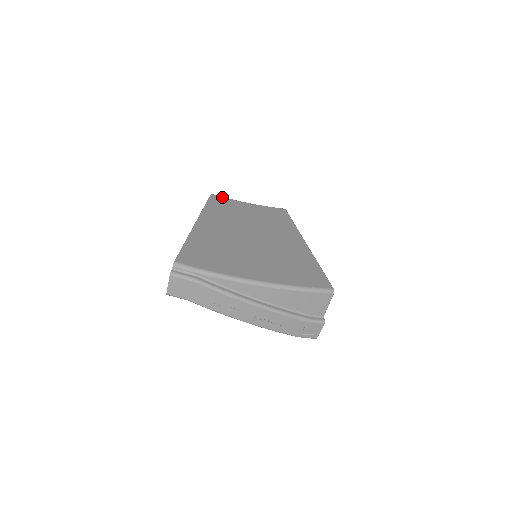
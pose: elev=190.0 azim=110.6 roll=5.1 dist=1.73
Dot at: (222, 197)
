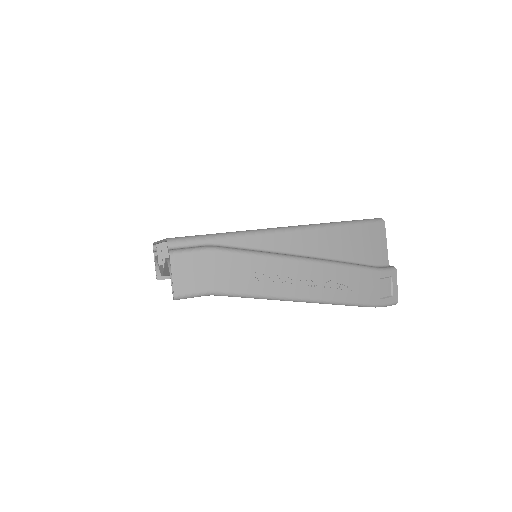
Dot at: occluded
